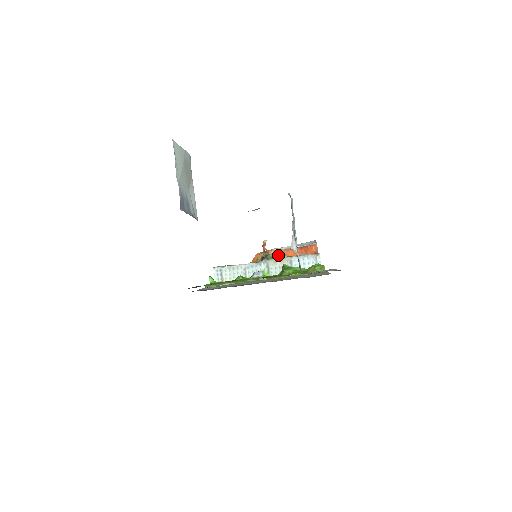
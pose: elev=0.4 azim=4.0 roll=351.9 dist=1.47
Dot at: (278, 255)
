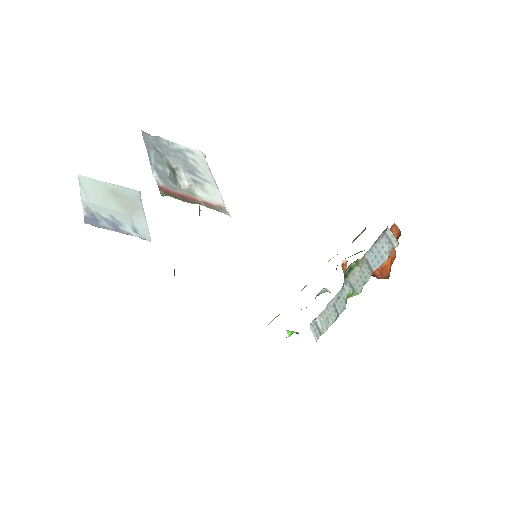
Dot at: (352, 264)
